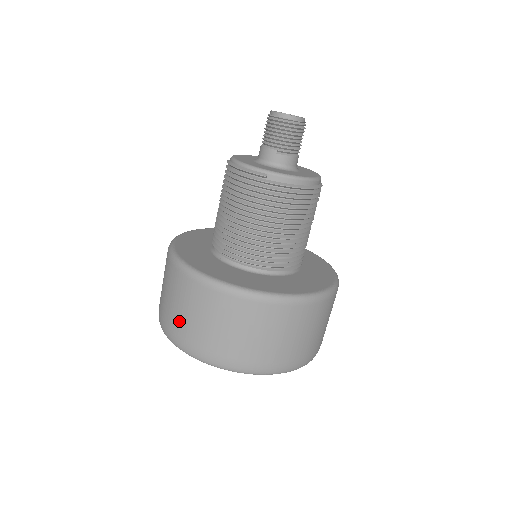
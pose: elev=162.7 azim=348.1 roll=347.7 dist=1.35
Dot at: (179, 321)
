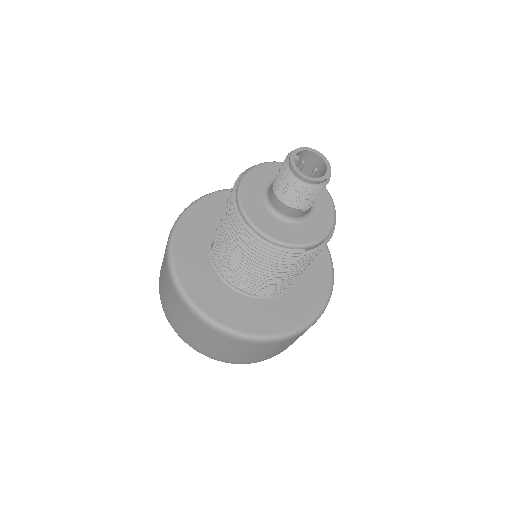
Dot at: (221, 354)
